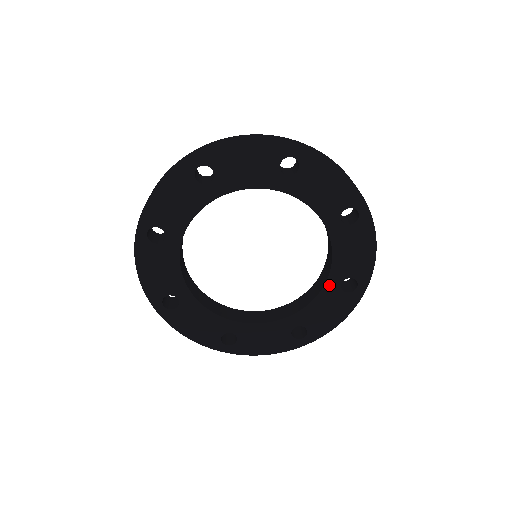
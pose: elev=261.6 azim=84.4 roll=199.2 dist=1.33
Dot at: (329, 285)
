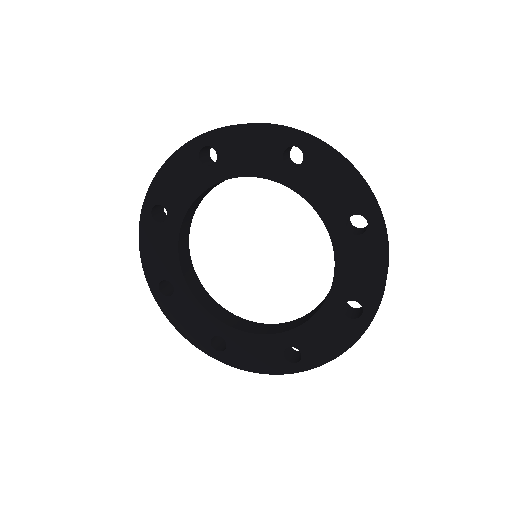
Dot at: (279, 338)
